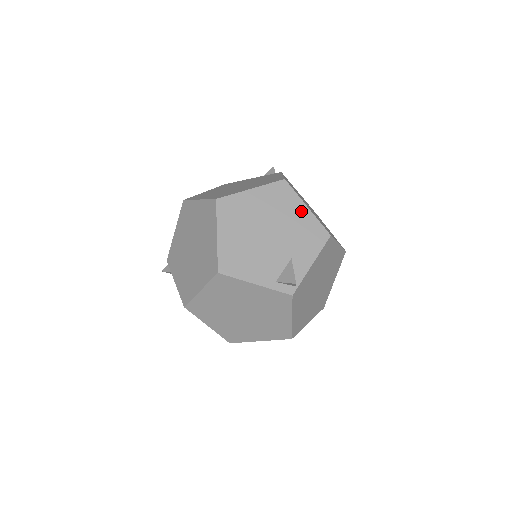
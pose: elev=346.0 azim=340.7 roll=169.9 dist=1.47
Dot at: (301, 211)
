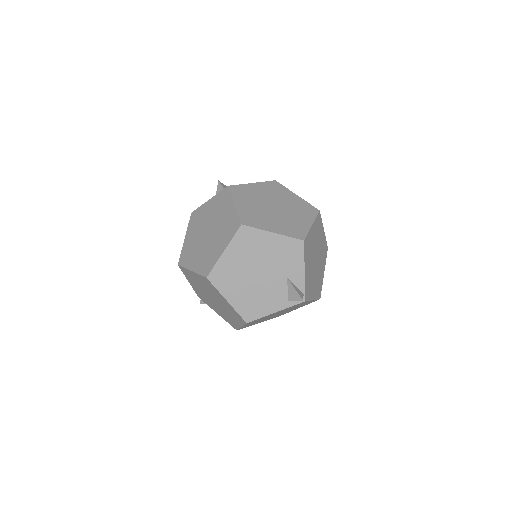
Dot at: (270, 240)
